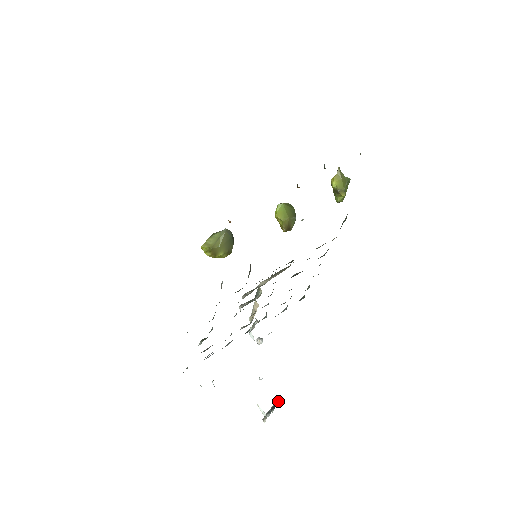
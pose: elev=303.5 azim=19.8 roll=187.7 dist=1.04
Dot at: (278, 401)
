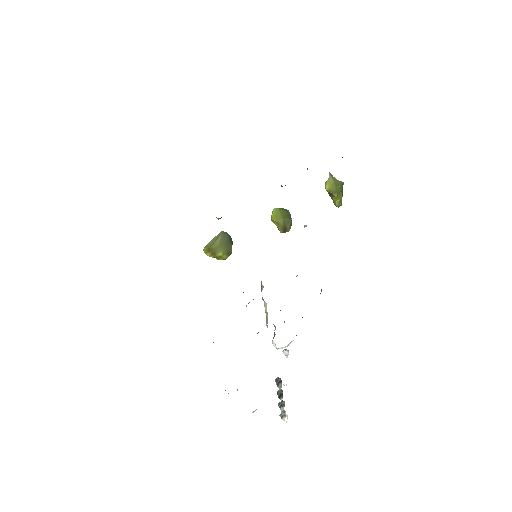
Dot at: (280, 384)
